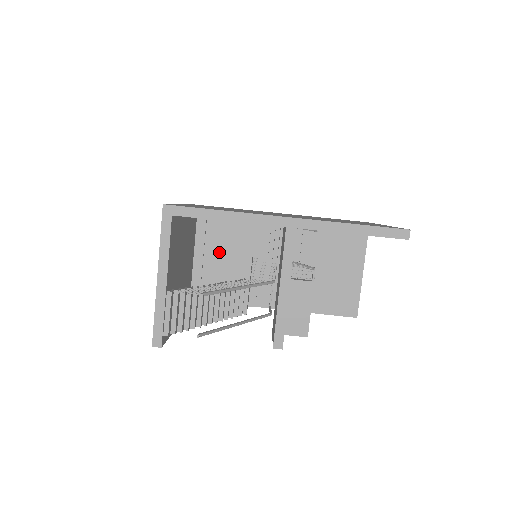
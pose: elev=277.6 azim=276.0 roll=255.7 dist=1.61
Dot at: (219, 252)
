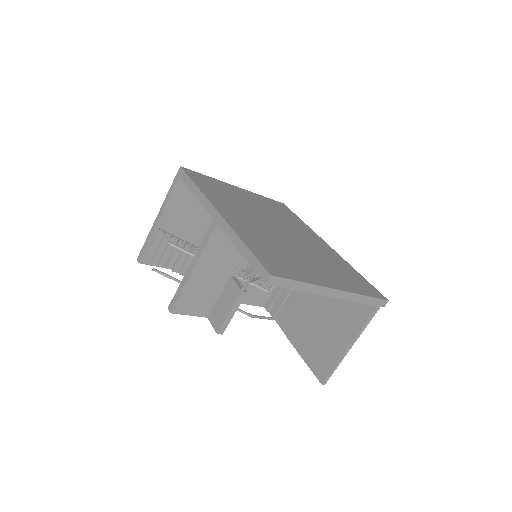
Dot at: occluded
